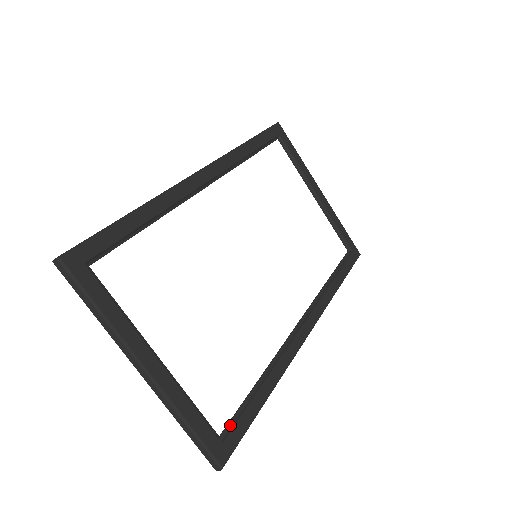
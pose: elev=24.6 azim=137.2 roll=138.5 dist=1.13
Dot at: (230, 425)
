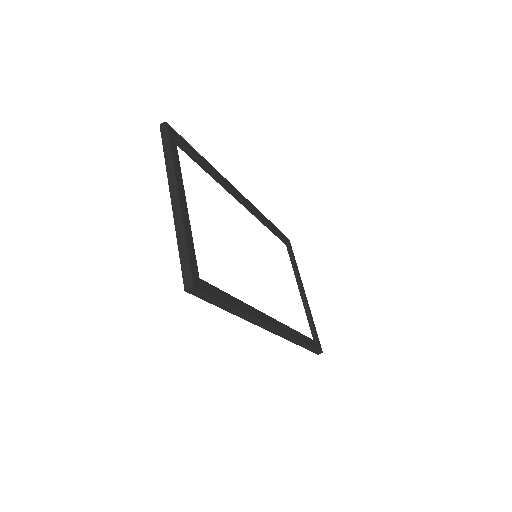
Dot at: (207, 283)
